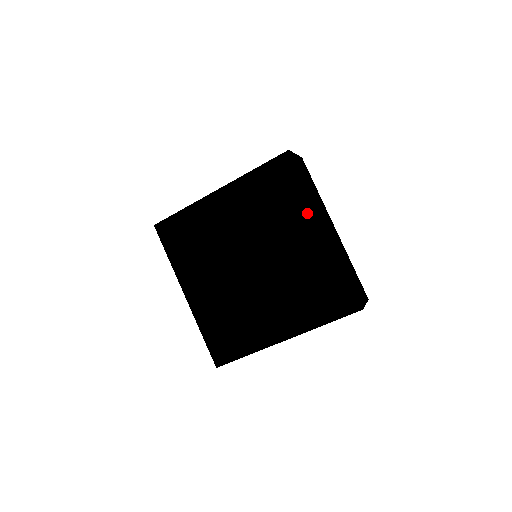
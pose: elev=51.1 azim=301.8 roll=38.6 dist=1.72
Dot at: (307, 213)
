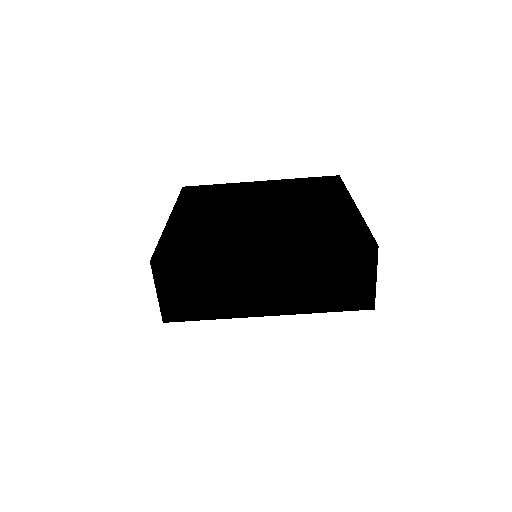
Dot at: (340, 196)
